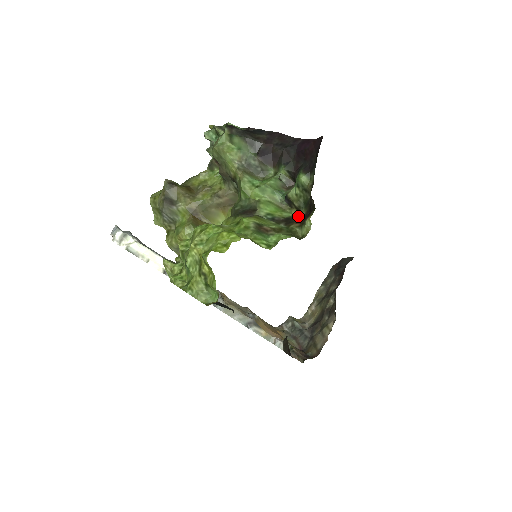
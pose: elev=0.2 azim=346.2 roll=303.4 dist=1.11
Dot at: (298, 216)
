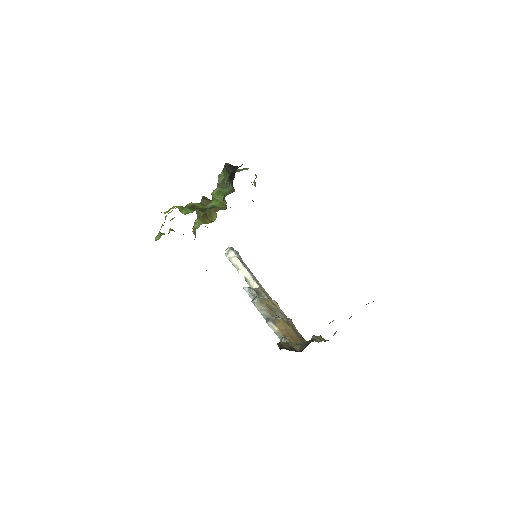
Dot at: occluded
